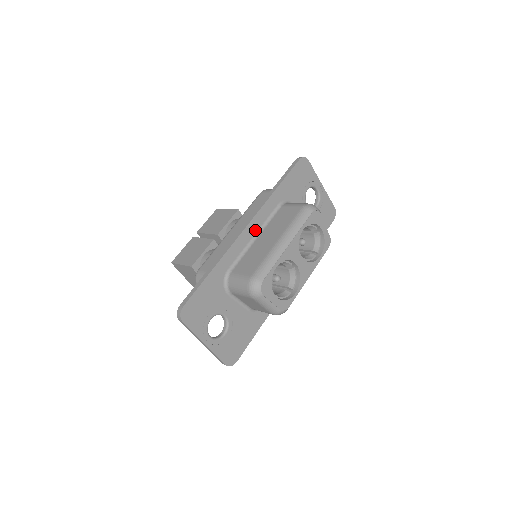
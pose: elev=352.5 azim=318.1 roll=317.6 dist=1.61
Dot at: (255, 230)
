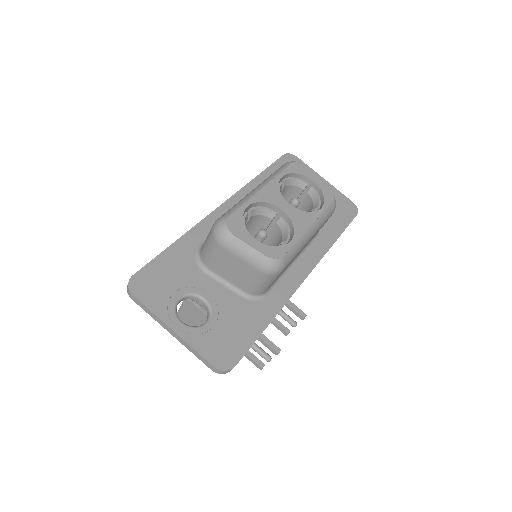
Dot at: occluded
